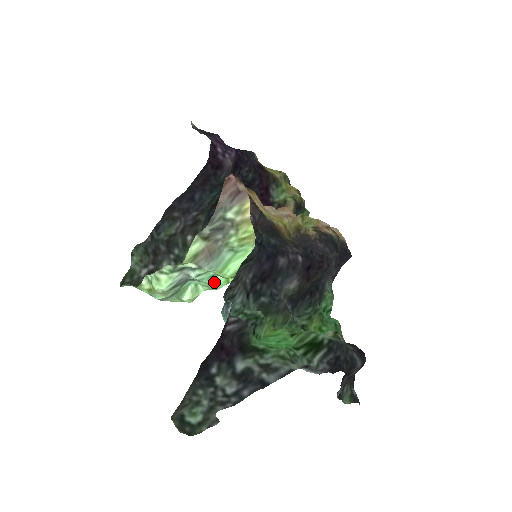
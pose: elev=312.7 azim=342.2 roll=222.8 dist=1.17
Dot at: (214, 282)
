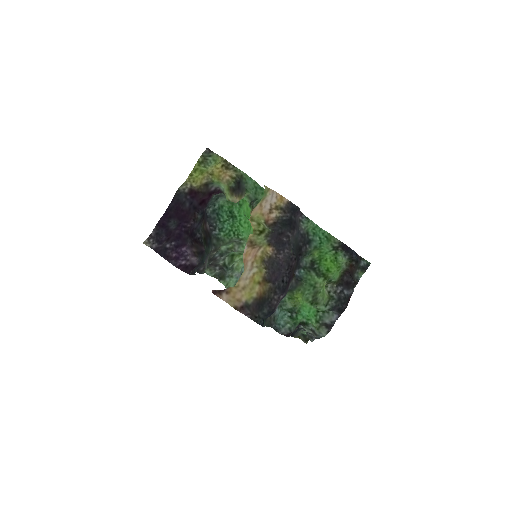
Dot at: occluded
